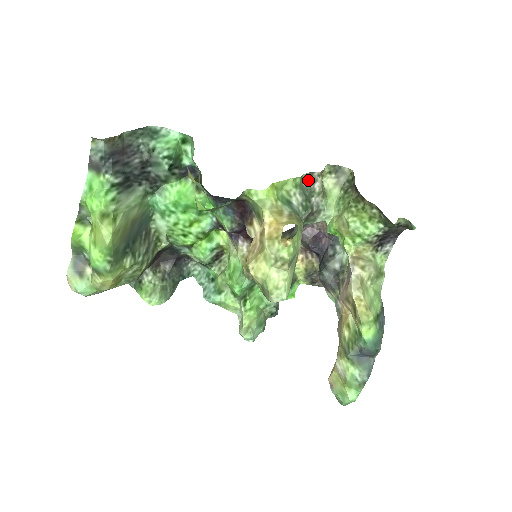
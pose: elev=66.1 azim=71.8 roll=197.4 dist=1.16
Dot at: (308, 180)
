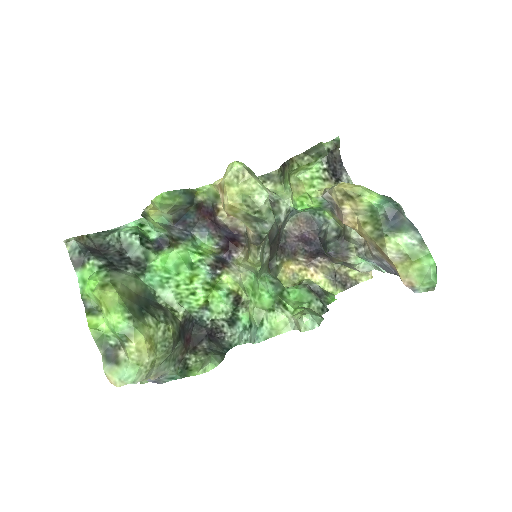
Dot at: occluded
